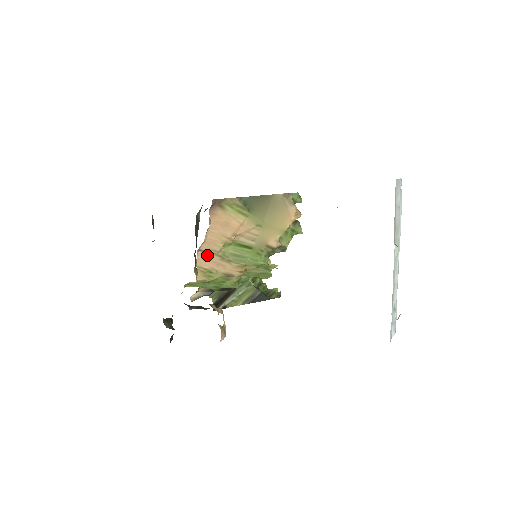
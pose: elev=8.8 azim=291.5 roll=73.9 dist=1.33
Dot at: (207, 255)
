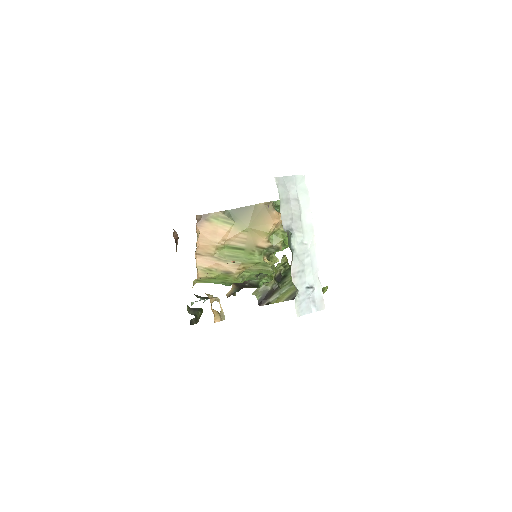
Dot at: (205, 257)
